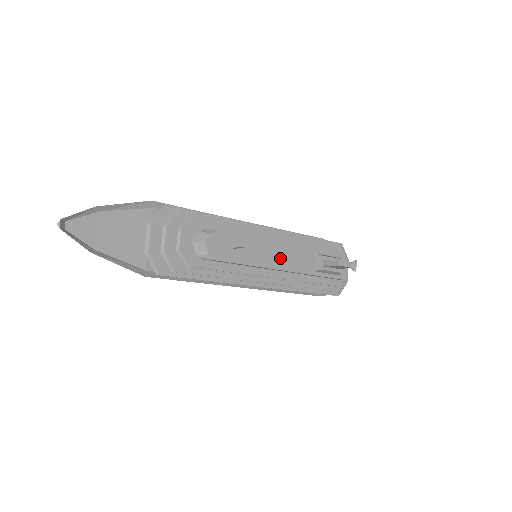
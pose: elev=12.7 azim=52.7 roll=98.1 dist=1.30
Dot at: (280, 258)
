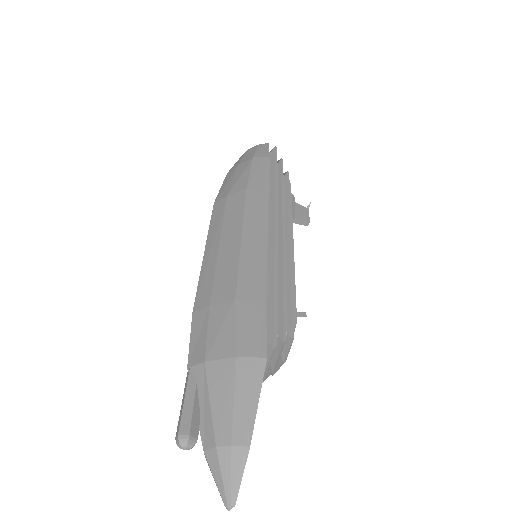
Dot at: occluded
